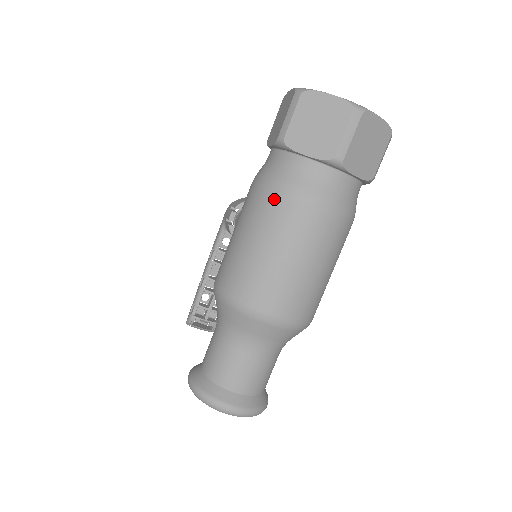
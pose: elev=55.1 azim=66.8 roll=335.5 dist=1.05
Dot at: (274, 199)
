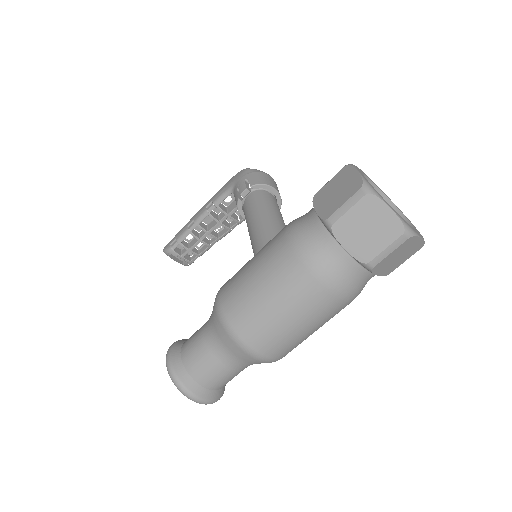
Dot at: (301, 270)
